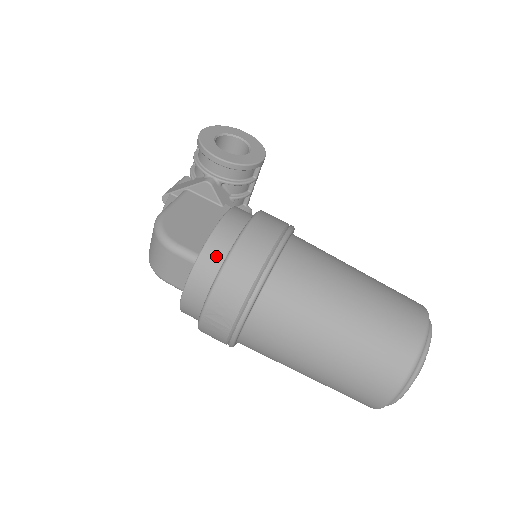
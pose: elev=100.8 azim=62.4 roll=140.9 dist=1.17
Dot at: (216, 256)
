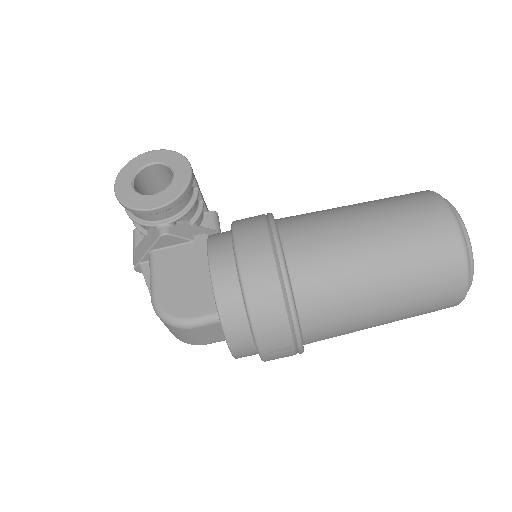
Dot at: (235, 310)
